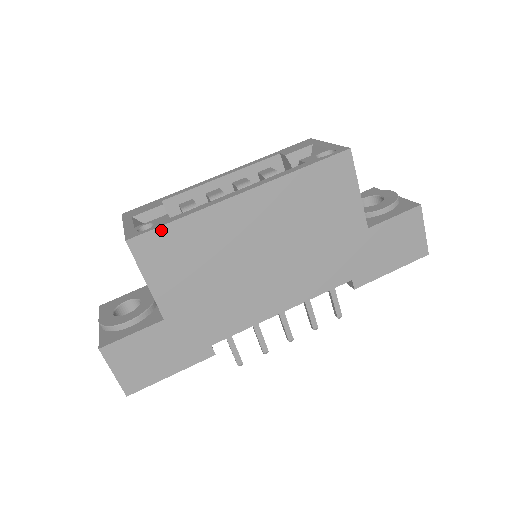
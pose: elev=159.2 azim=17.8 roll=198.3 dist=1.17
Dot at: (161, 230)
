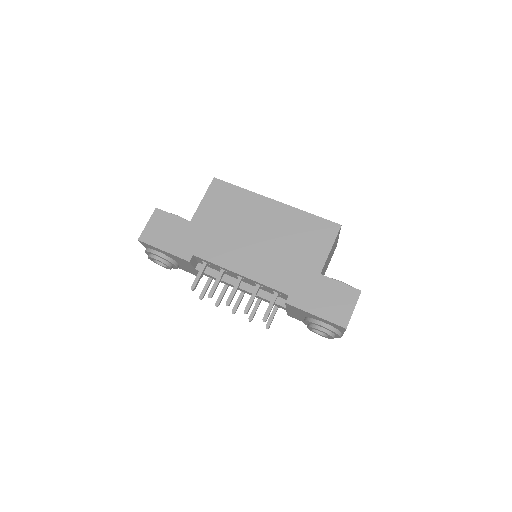
Dot at: (230, 185)
